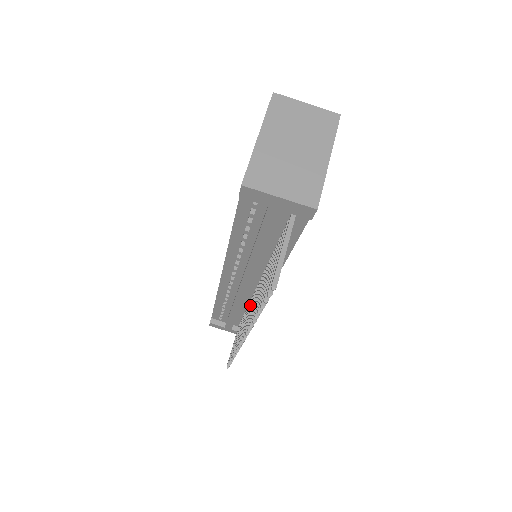
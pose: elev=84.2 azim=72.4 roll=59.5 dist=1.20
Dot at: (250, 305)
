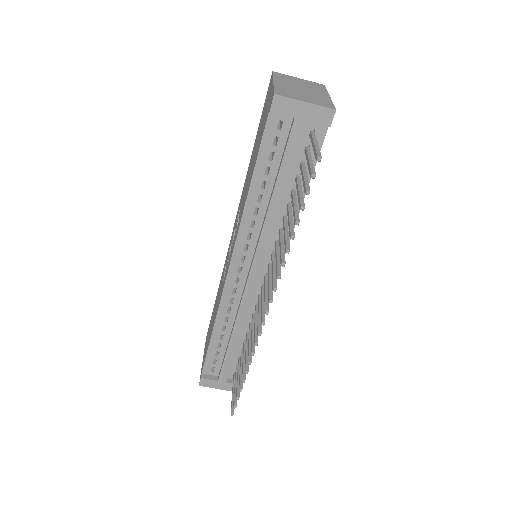
Dot at: (259, 302)
